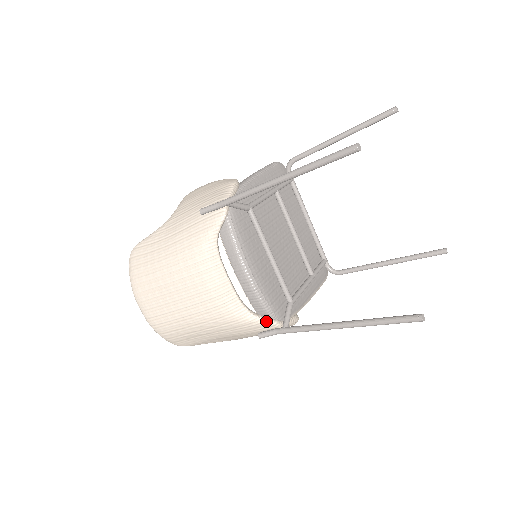
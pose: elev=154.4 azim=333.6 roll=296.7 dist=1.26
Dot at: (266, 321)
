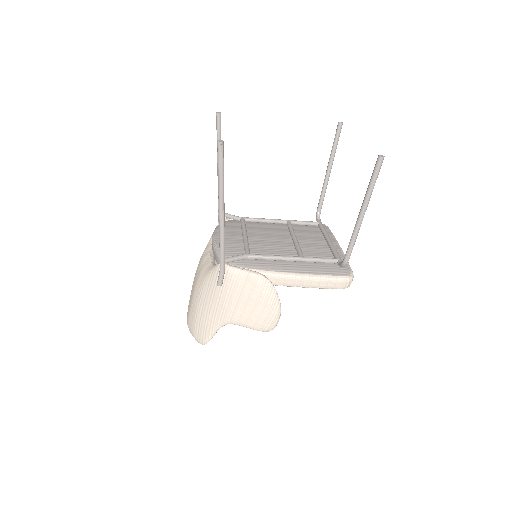
Dot at: (217, 265)
